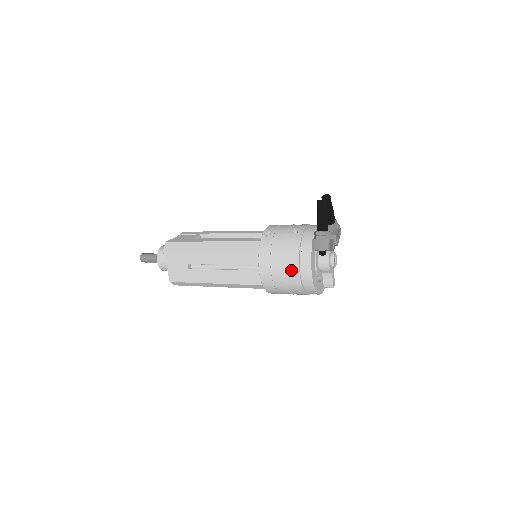
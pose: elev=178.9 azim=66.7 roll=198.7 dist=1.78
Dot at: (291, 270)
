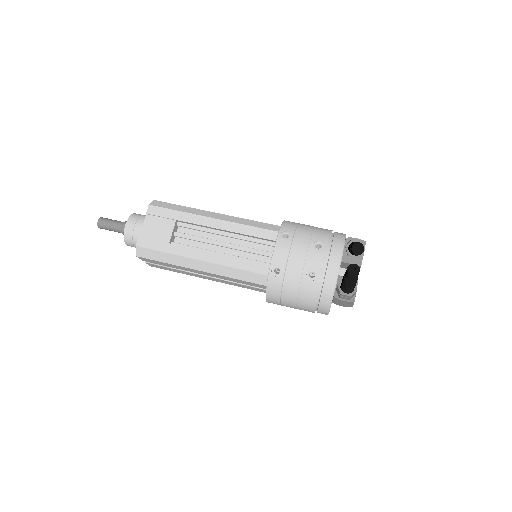
Dot at: (305, 310)
